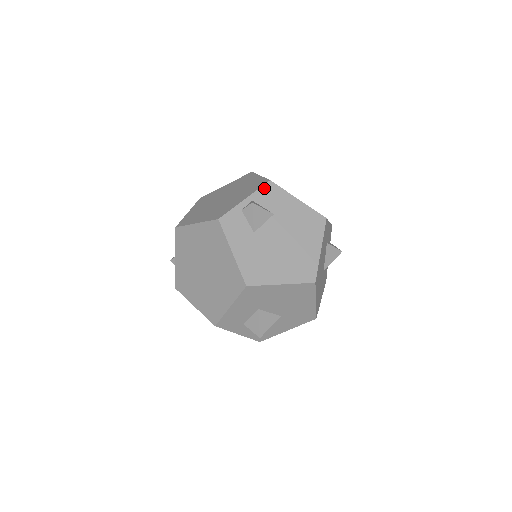
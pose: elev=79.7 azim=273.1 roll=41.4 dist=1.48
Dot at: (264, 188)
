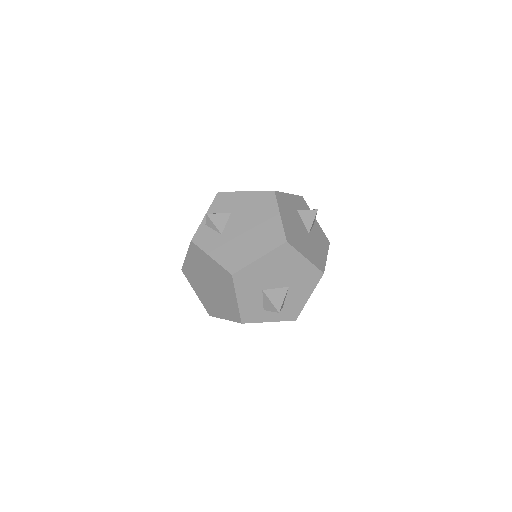
Dot at: (216, 200)
